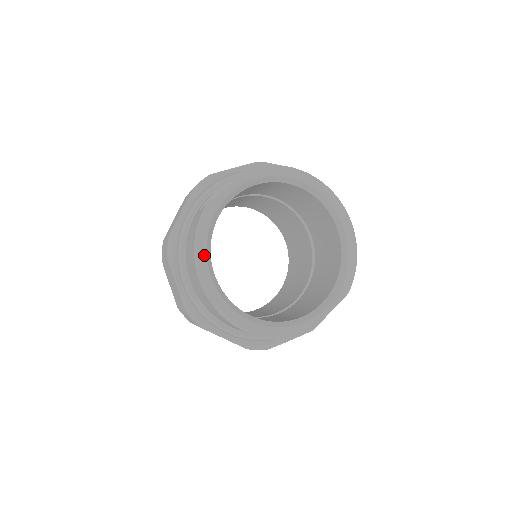
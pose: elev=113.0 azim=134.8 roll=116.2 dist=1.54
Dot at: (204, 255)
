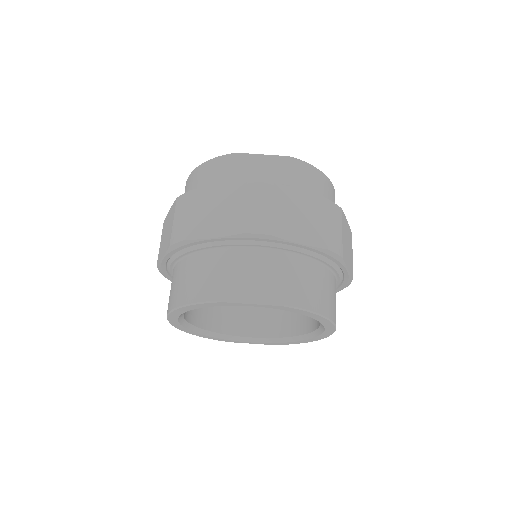
Dot at: (186, 310)
